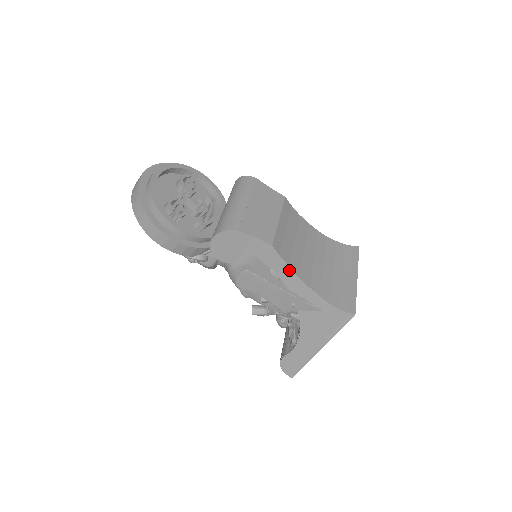
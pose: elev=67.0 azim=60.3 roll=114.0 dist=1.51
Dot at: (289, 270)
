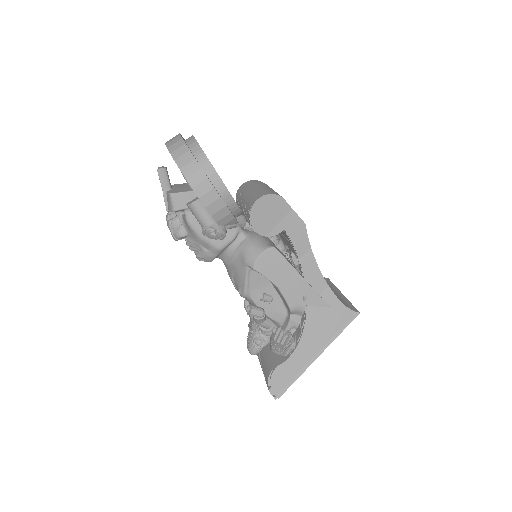
Dot at: (311, 255)
